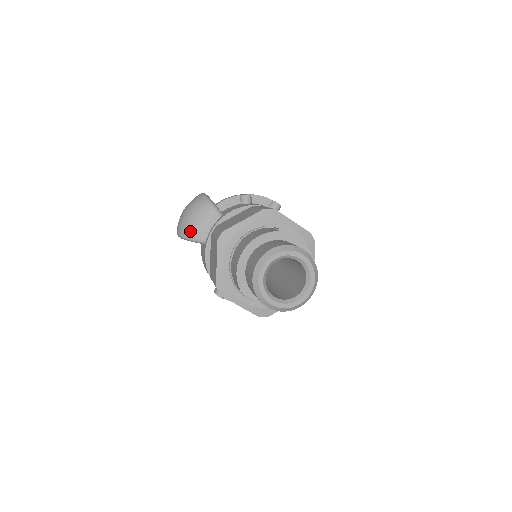
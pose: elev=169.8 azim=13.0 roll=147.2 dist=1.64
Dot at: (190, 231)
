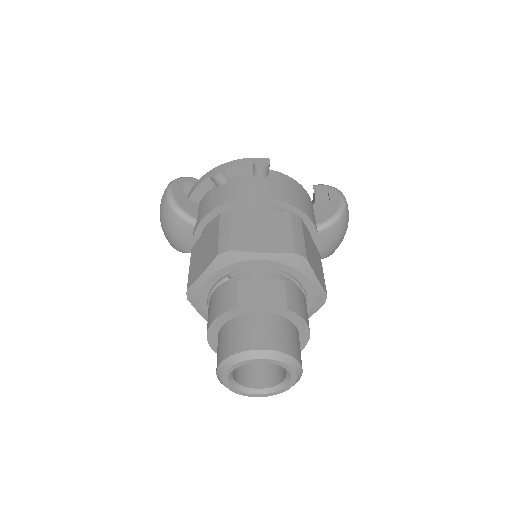
Dot at: (174, 245)
